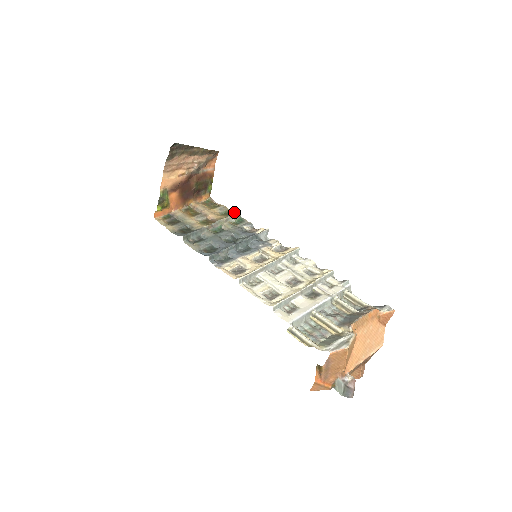
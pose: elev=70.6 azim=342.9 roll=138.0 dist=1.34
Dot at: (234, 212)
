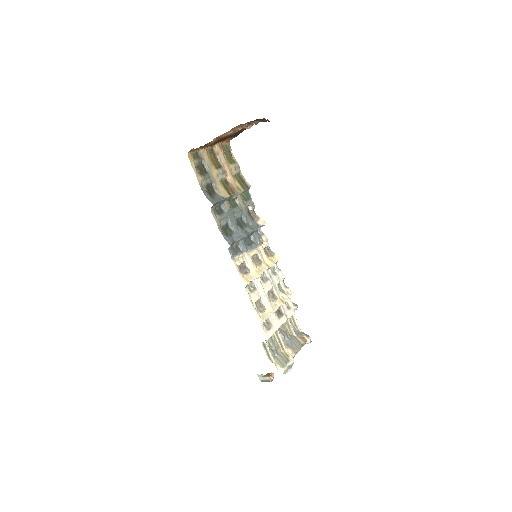
Dot at: (246, 182)
